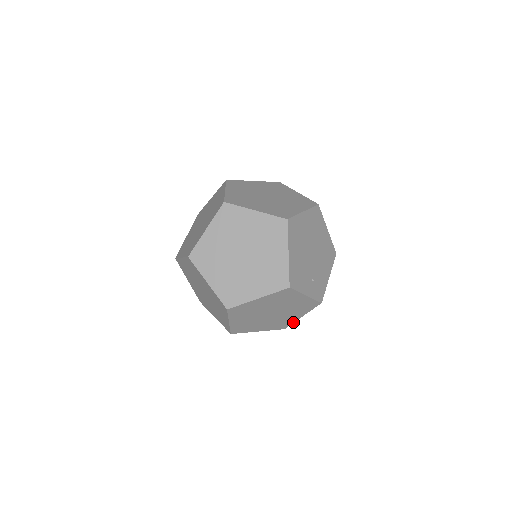
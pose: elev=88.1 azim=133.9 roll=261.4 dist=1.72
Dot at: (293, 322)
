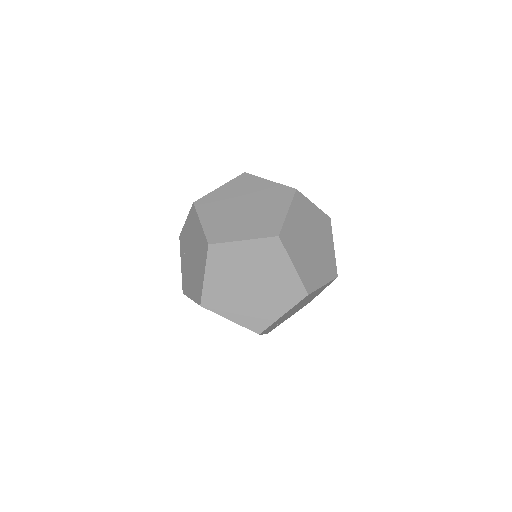
Dot at: occluded
